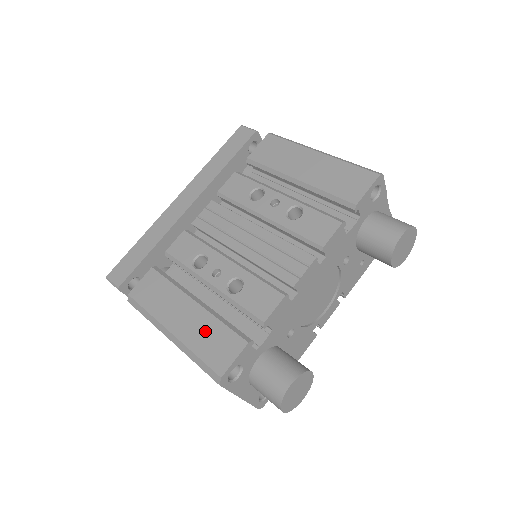
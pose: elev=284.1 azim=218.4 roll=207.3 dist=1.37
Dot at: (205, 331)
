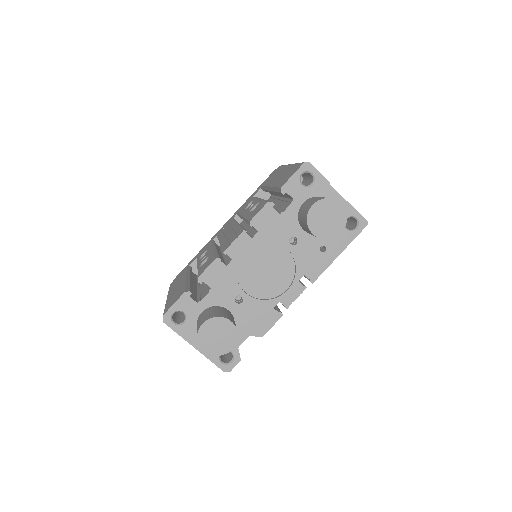
Dot at: (177, 292)
